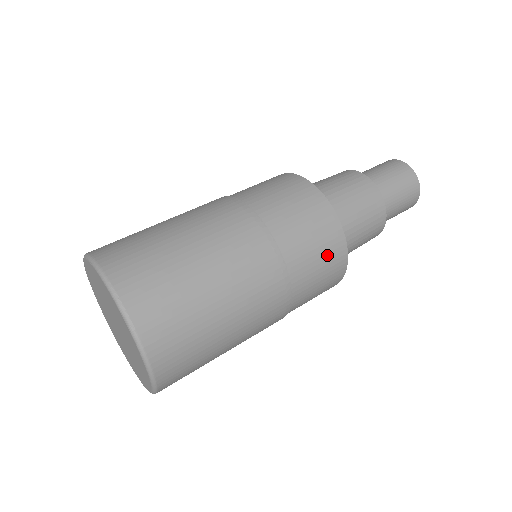
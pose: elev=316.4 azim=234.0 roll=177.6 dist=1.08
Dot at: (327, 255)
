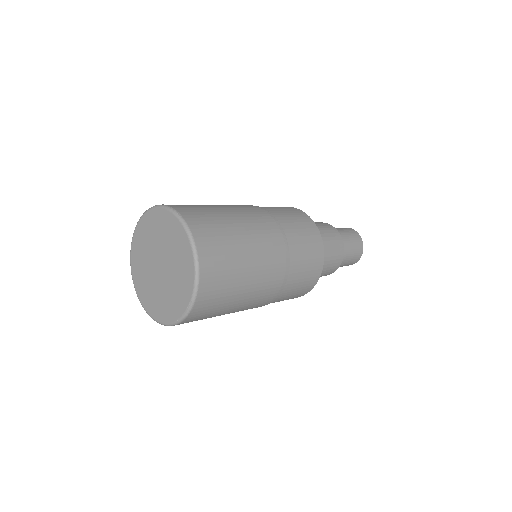
Dot at: (304, 226)
